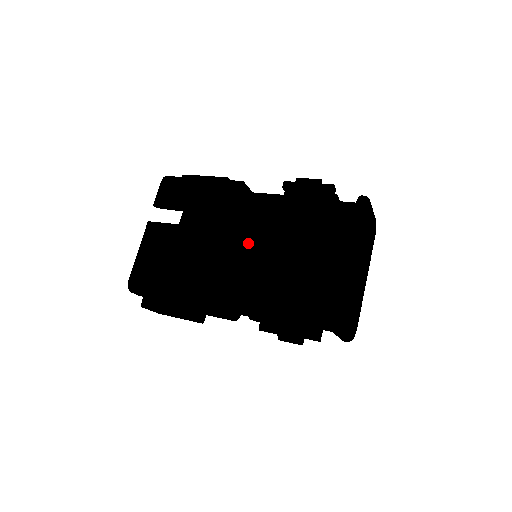
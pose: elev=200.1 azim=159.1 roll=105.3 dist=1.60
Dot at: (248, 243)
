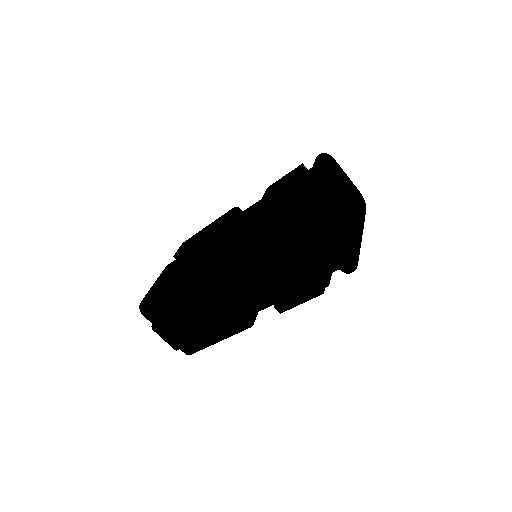
Dot at: (237, 228)
